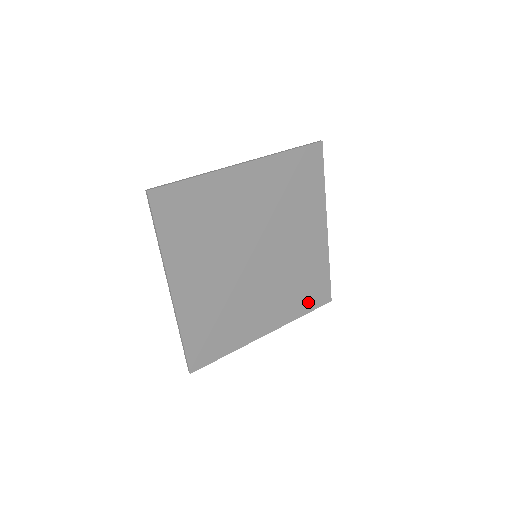
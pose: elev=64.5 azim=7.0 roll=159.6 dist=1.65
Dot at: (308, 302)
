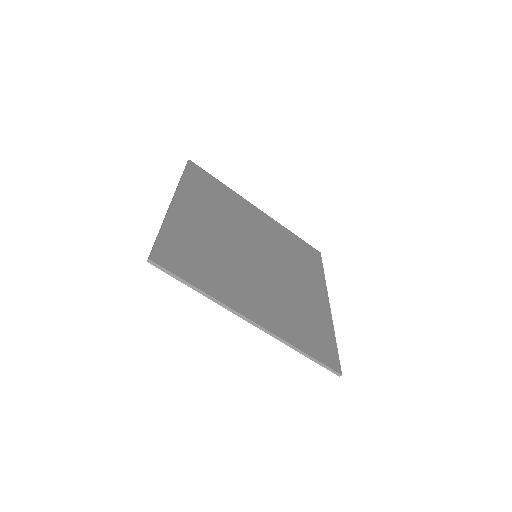
Dot at: (314, 263)
